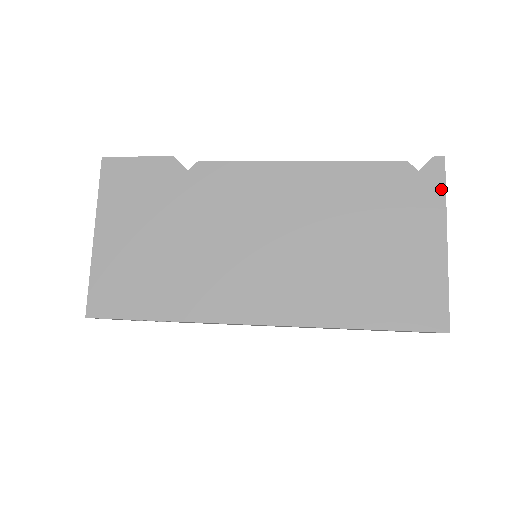
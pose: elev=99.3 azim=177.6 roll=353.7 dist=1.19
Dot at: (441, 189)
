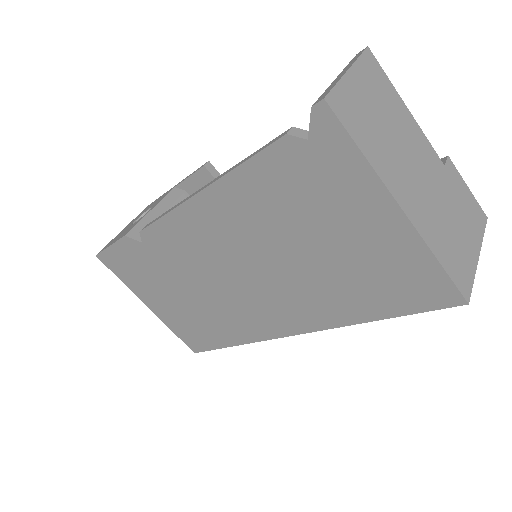
Dot at: (351, 149)
